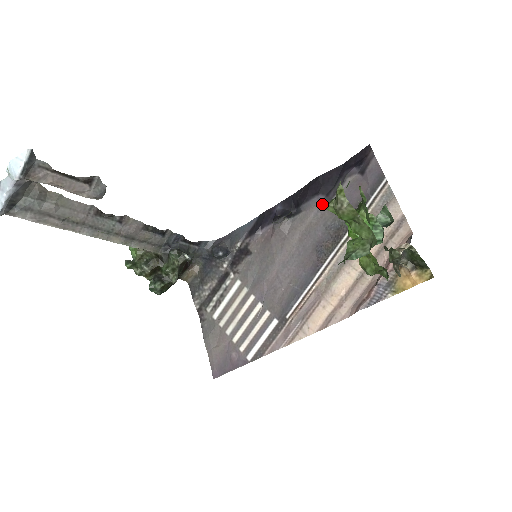
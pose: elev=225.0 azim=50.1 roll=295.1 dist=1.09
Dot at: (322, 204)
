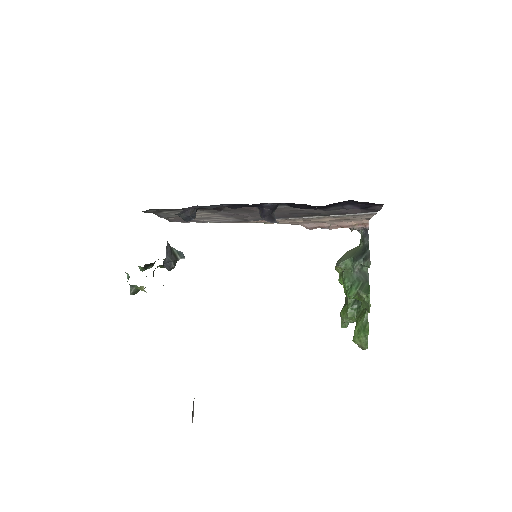
Dot at: occluded
